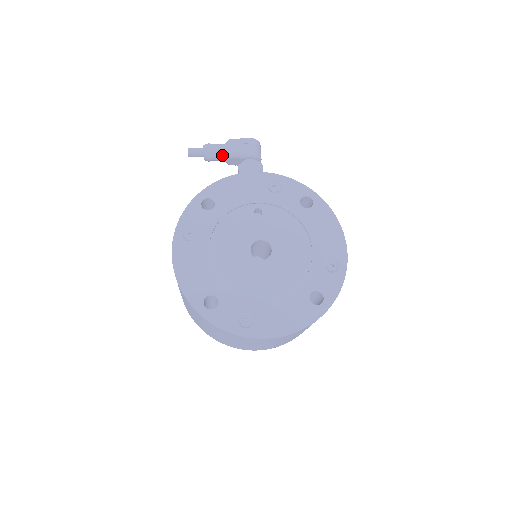
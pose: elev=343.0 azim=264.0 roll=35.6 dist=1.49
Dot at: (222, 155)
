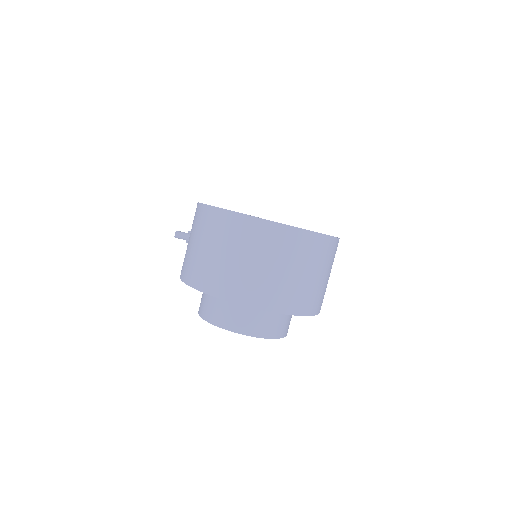
Dot at: occluded
